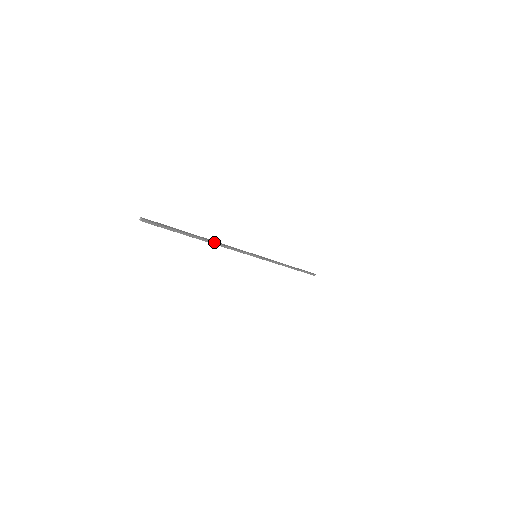
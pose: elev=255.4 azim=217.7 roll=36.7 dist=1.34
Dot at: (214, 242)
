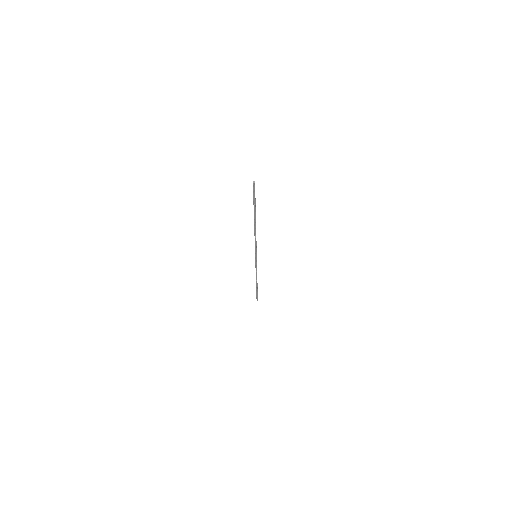
Dot at: (255, 227)
